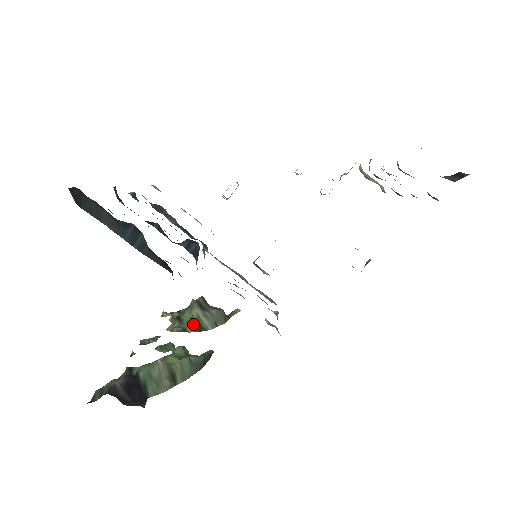
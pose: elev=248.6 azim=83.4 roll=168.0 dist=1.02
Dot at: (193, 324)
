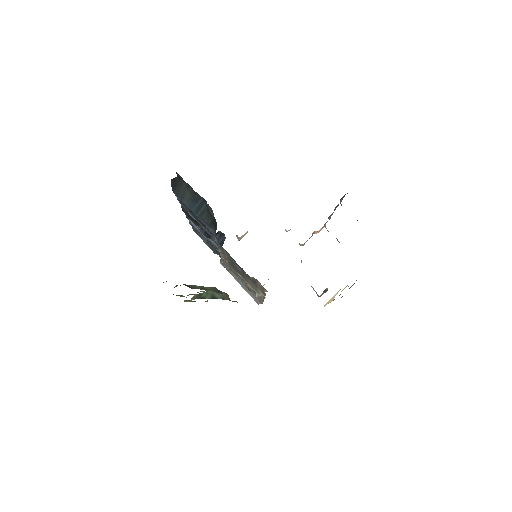
Dot at: (209, 295)
